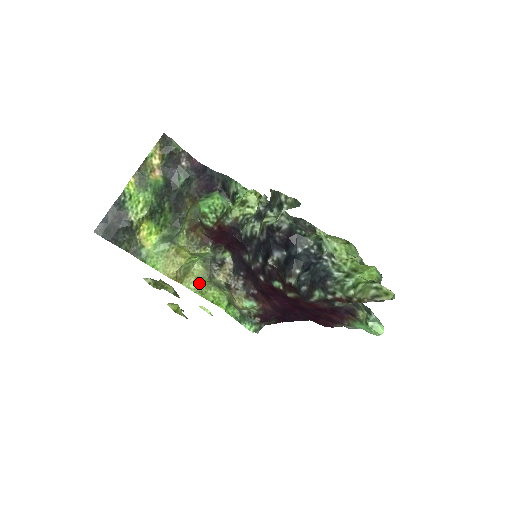
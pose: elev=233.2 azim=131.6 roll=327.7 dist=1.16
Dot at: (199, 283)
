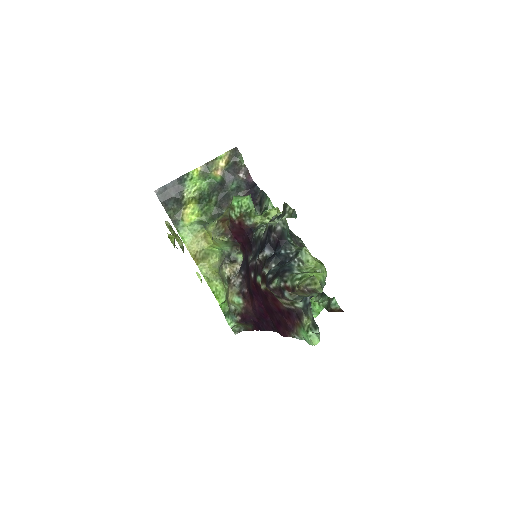
Dot at: (210, 271)
